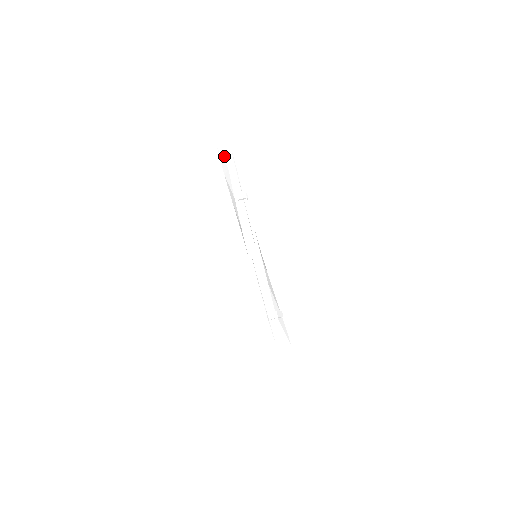
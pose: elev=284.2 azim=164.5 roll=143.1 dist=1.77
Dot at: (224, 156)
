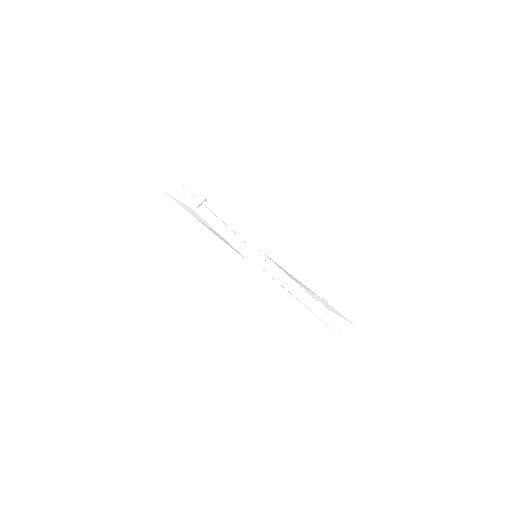
Dot at: (150, 170)
